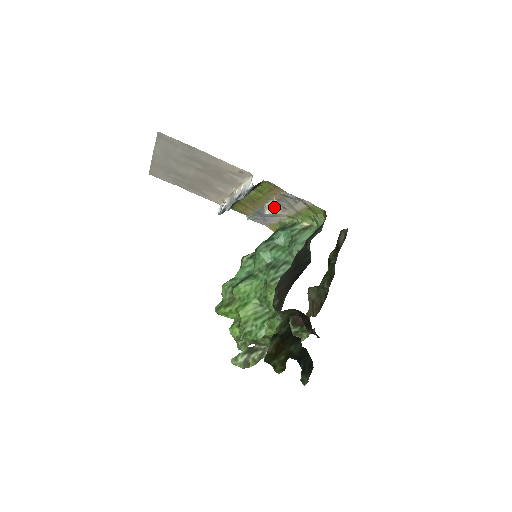
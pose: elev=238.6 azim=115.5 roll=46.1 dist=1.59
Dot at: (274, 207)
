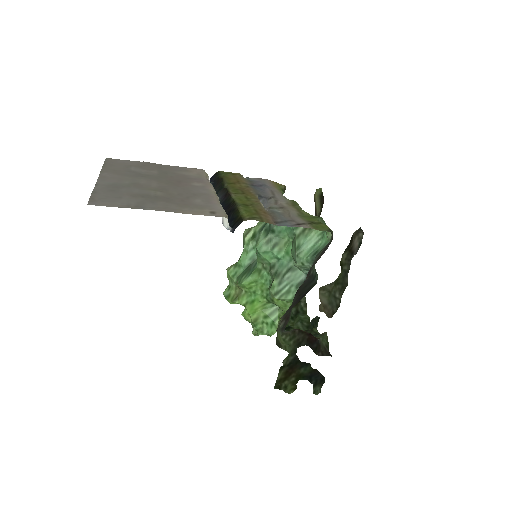
Dot at: (268, 207)
